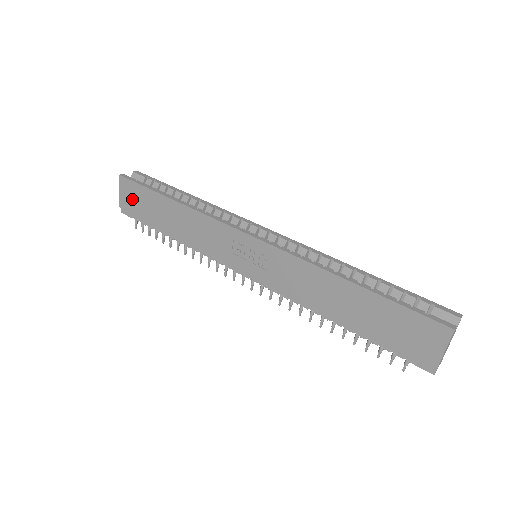
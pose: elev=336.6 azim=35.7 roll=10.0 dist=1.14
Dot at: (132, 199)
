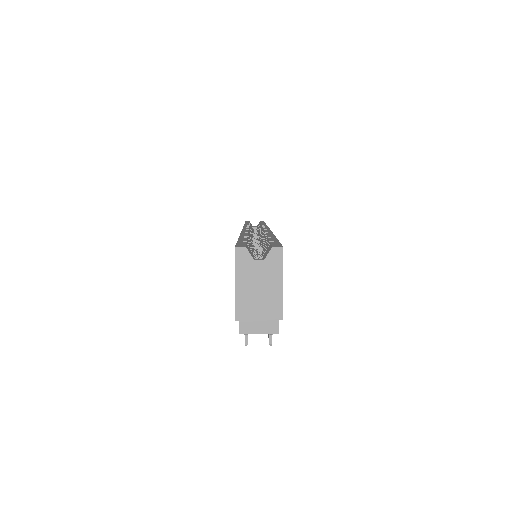
Dot at: occluded
